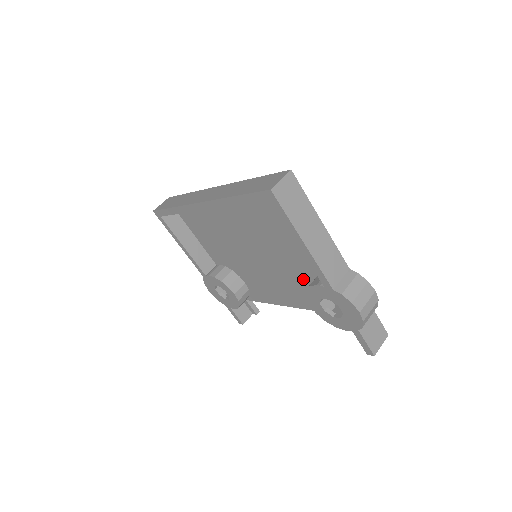
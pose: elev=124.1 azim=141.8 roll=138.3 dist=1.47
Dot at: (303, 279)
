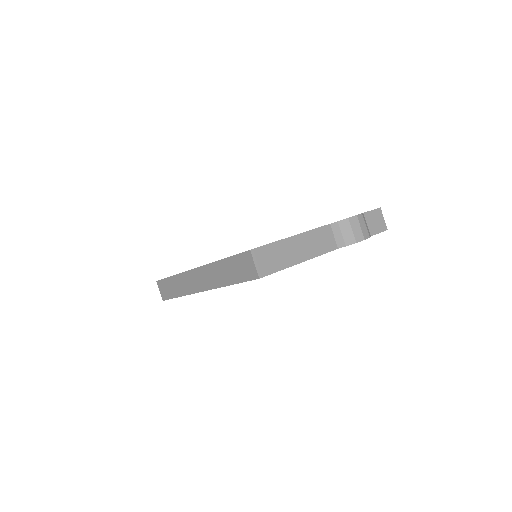
Dot at: occluded
